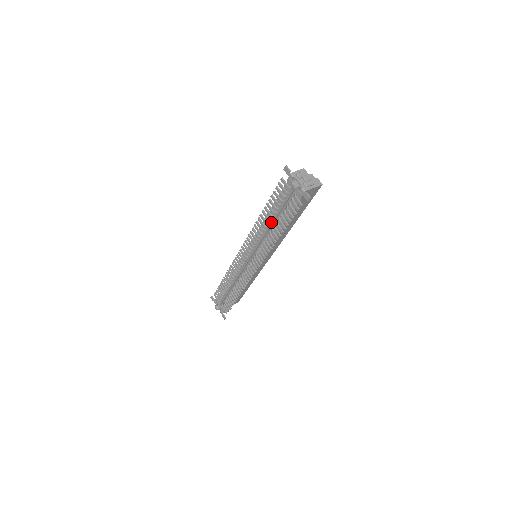
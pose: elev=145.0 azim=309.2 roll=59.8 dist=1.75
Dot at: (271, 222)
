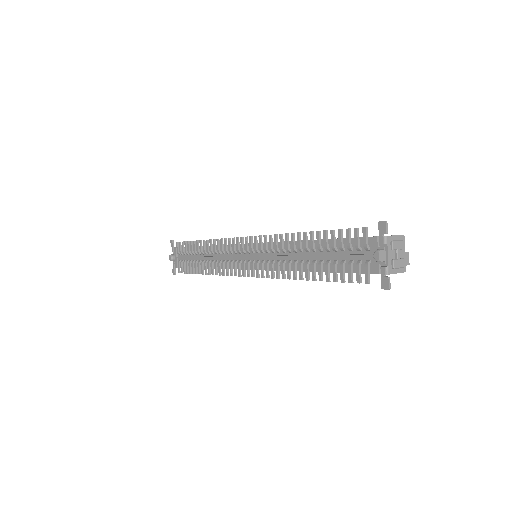
Dot at: (307, 252)
